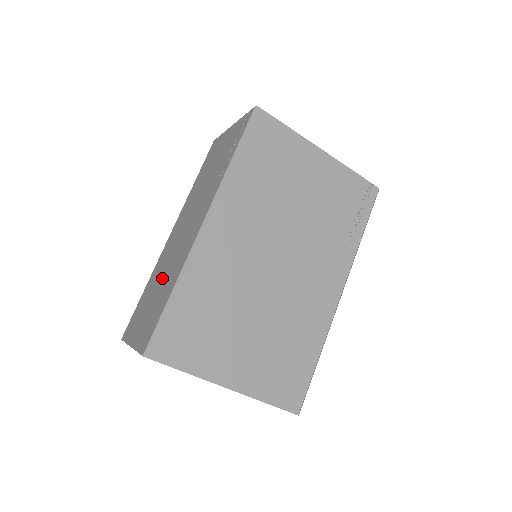
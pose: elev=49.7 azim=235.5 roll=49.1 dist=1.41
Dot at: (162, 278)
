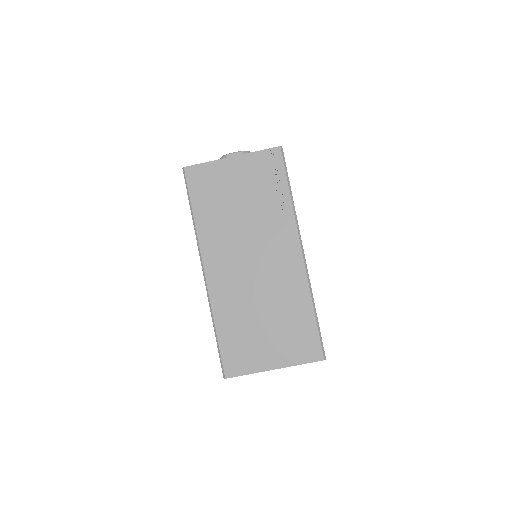
Dot at: (264, 308)
